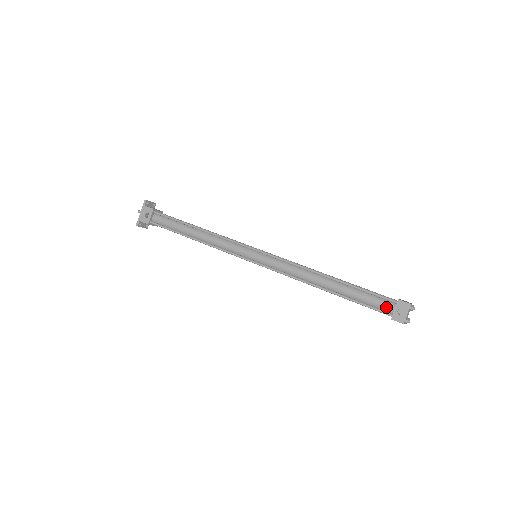
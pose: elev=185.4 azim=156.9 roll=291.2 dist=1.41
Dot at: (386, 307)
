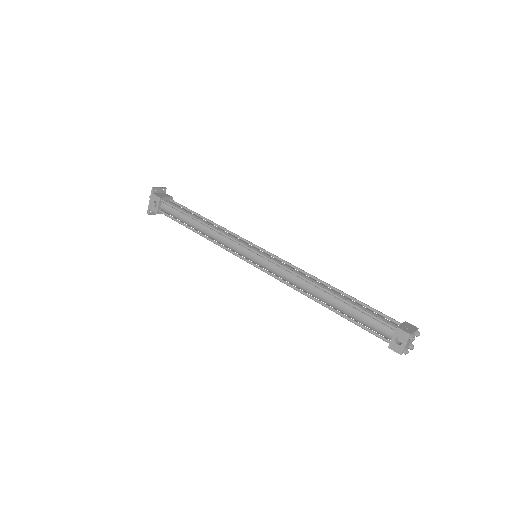
Dot at: (384, 332)
